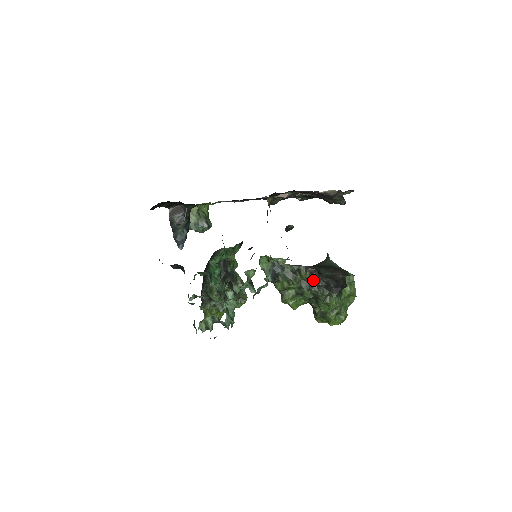
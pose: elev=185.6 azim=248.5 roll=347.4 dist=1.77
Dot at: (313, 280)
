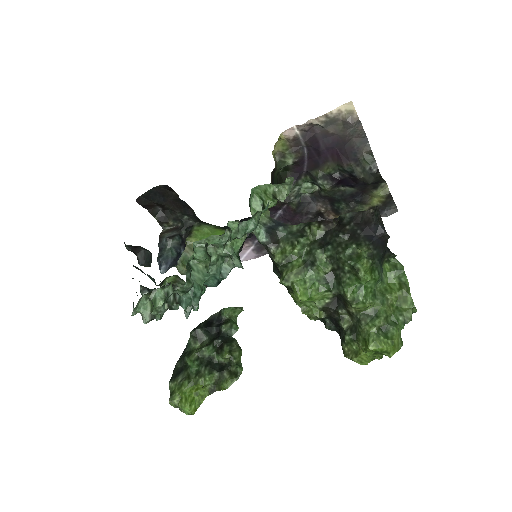
Dot at: (330, 236)
